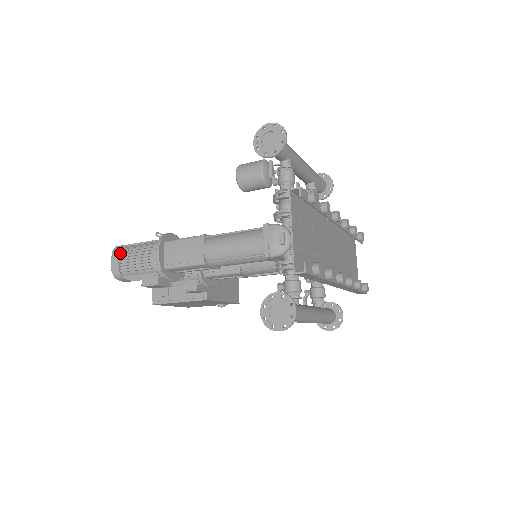
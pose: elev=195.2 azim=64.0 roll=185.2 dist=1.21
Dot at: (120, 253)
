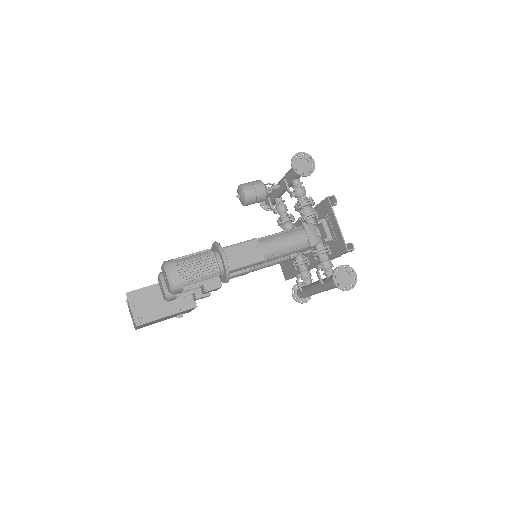
Dot at: (177, 266)
